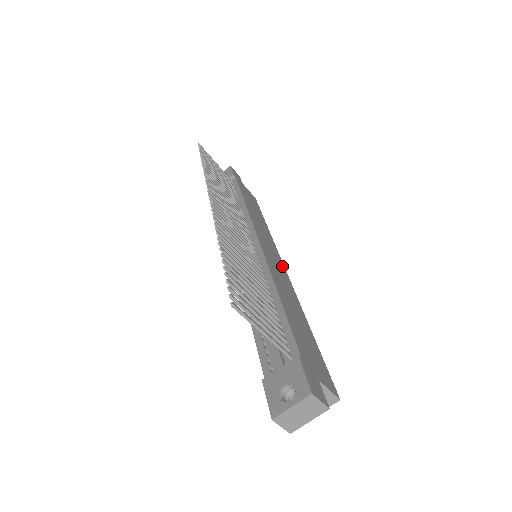
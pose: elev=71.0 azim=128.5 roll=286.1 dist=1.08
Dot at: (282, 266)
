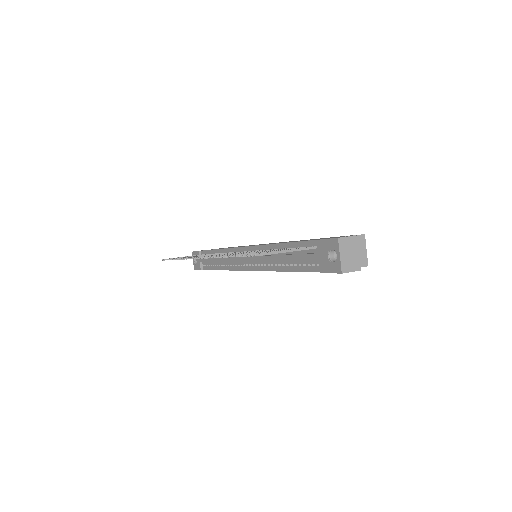
Dot at: occluded
